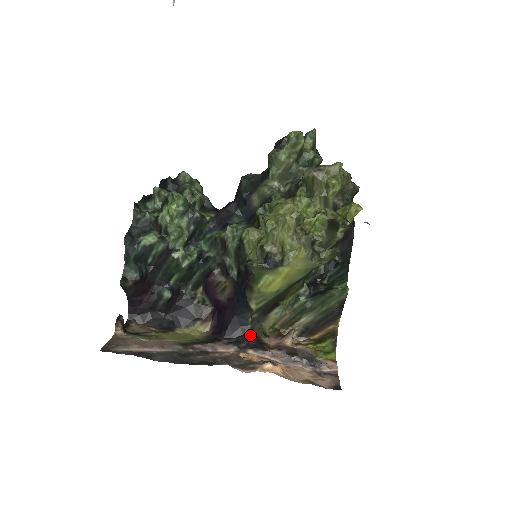
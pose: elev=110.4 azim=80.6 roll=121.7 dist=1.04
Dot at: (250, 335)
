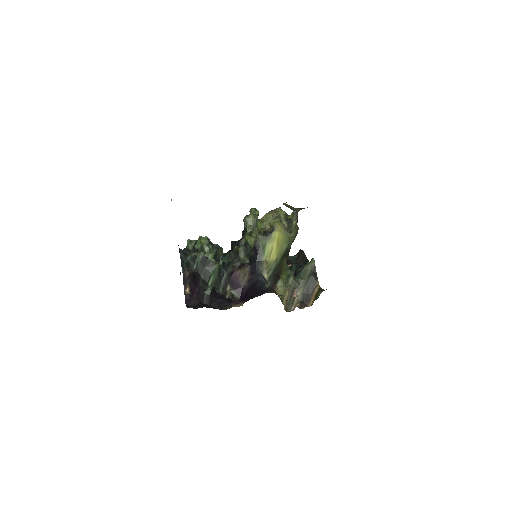
Dot at: occluded
